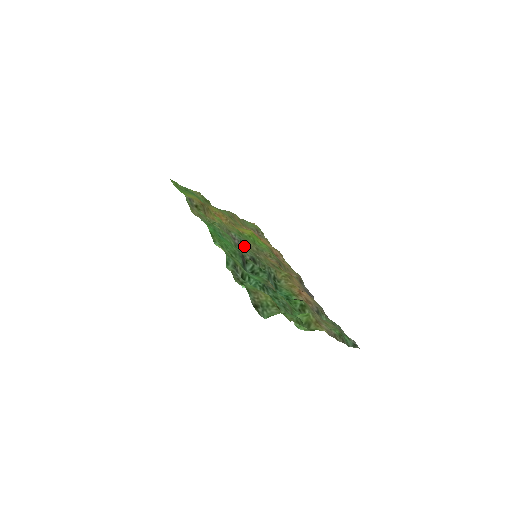
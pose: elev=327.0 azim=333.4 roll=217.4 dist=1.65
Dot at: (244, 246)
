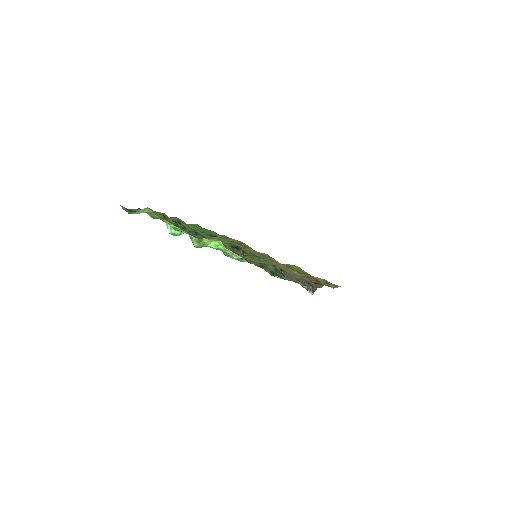
Dot at: occluded
